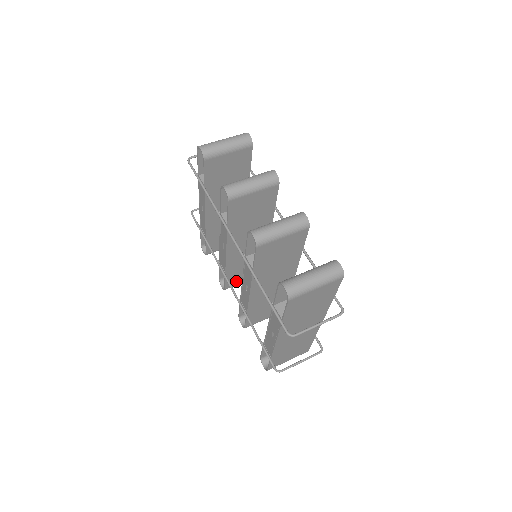
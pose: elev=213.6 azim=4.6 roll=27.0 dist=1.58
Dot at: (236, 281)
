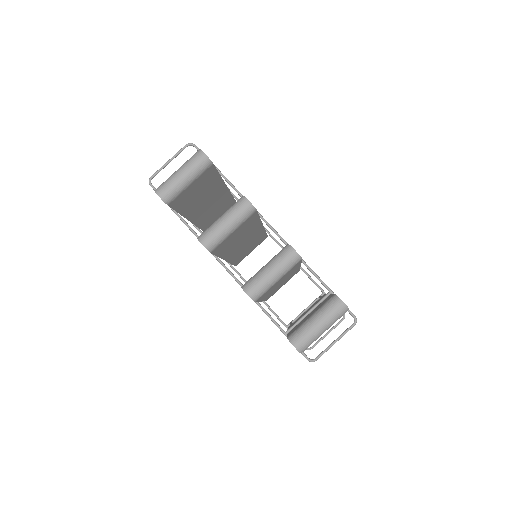
Dot at: (244, 257)
